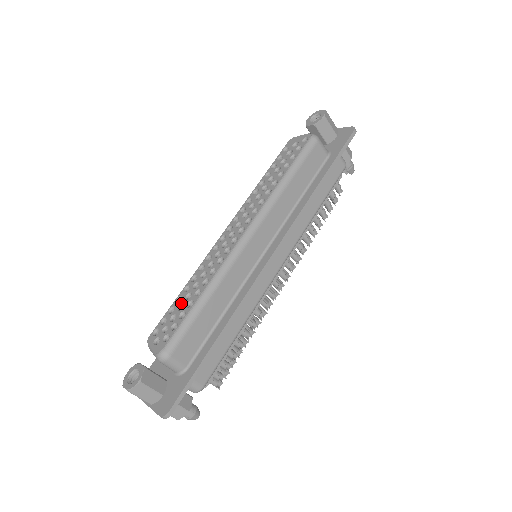
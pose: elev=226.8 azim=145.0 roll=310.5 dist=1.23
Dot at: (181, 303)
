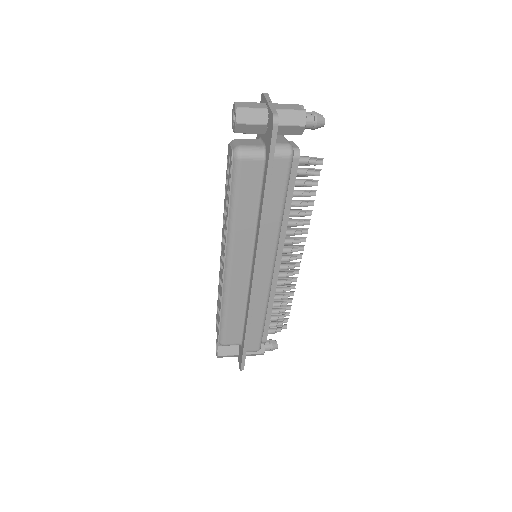
Dot at: (218, 307)
